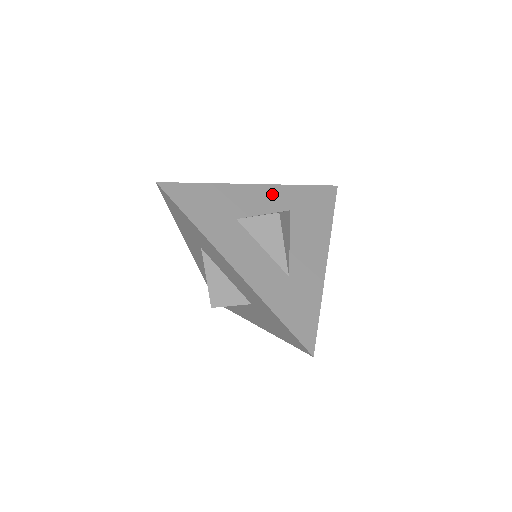
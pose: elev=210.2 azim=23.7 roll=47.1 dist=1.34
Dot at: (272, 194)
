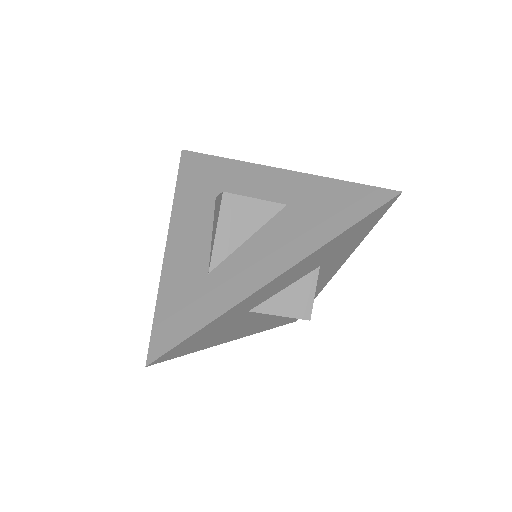
Dot at: (283, 181)
